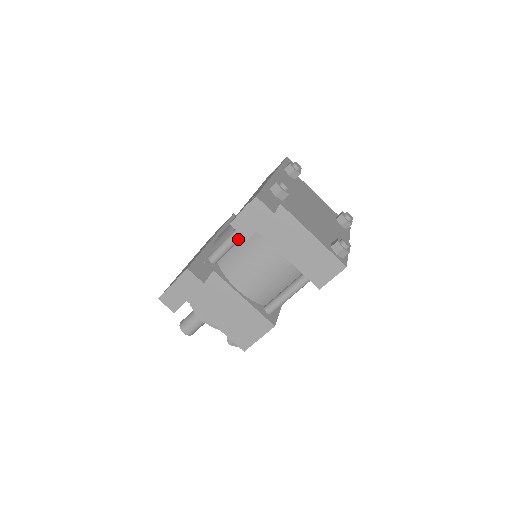
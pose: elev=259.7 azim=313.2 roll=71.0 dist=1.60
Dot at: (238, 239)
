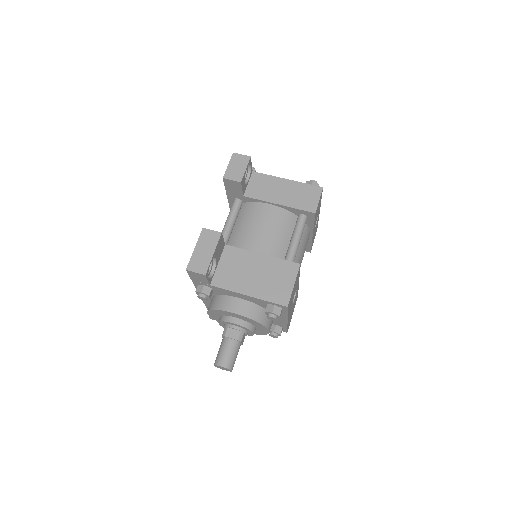
Dot at: (234, 218)
